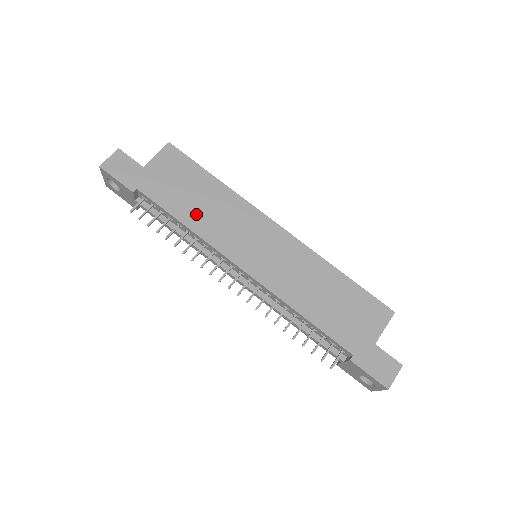
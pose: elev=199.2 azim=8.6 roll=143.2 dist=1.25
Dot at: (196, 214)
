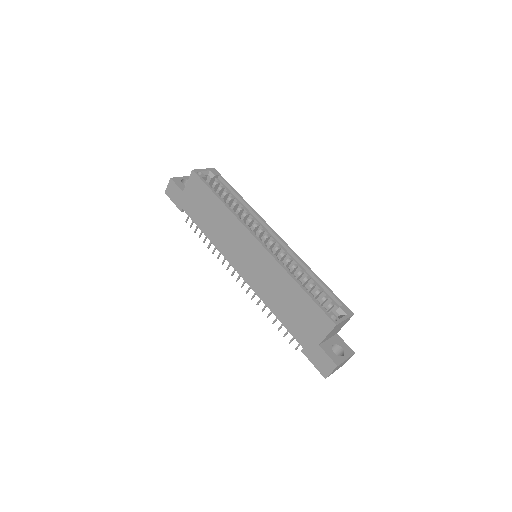
Dot at: (211, 229)
